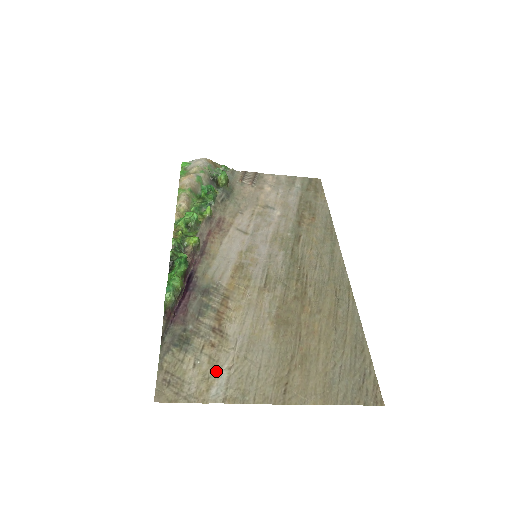
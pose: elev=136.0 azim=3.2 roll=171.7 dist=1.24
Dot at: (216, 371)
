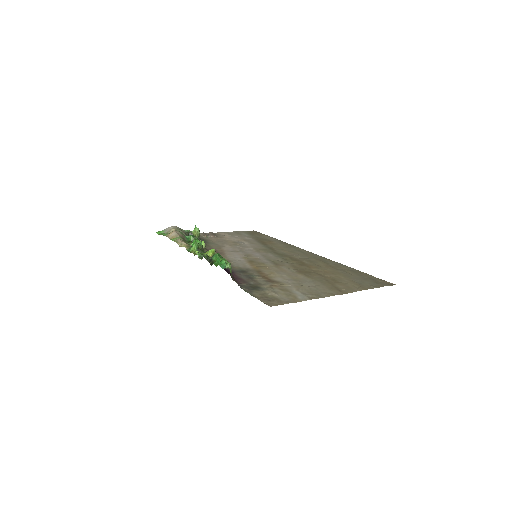
Dot at: (291, 292)
